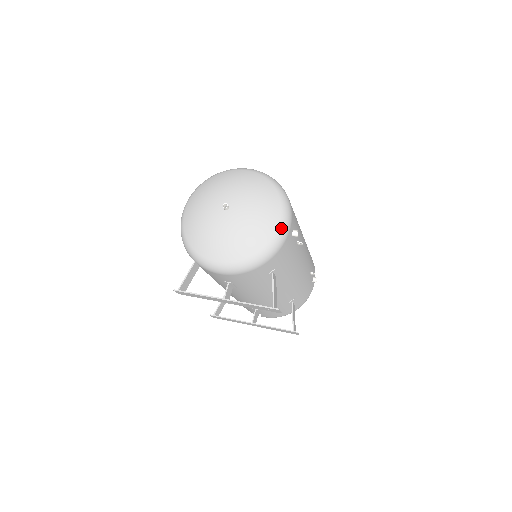
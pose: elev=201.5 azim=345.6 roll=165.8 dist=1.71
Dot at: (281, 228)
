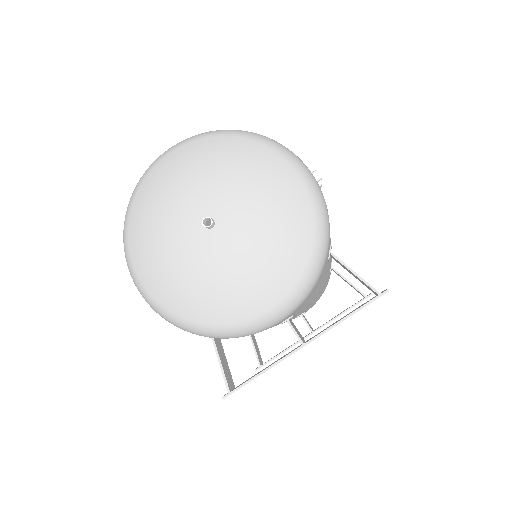
Dot at: (308, 182)
